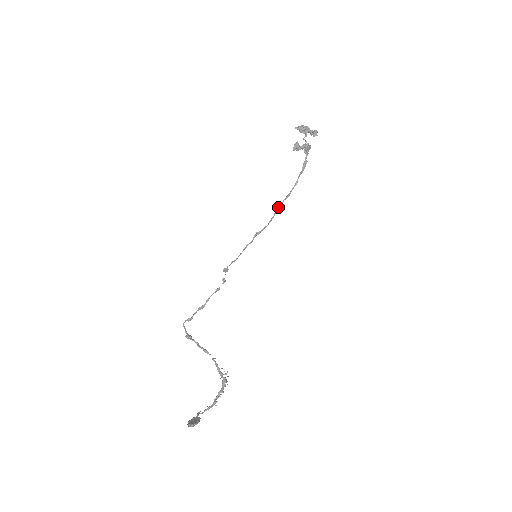
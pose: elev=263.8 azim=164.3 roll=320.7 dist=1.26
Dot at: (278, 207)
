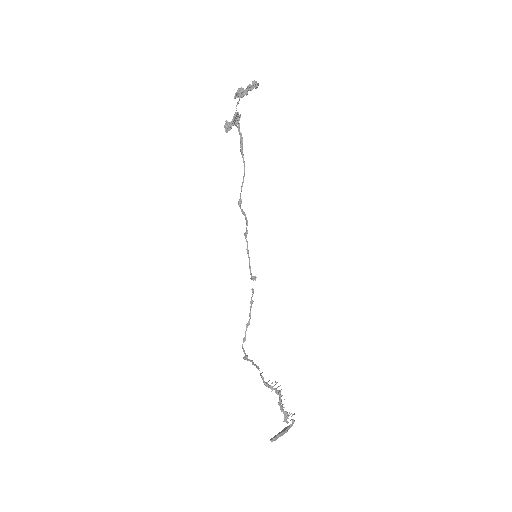
Dot at: (238, 201)
